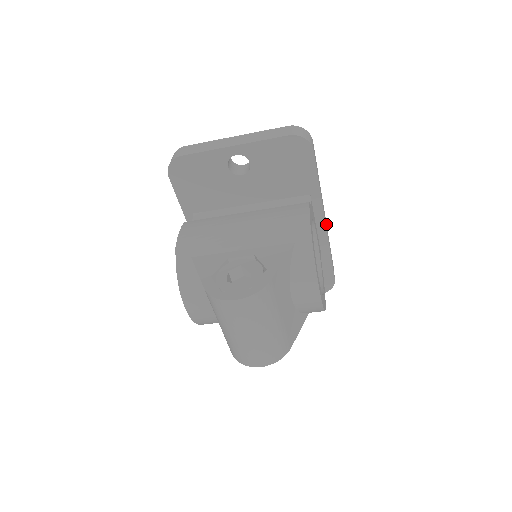
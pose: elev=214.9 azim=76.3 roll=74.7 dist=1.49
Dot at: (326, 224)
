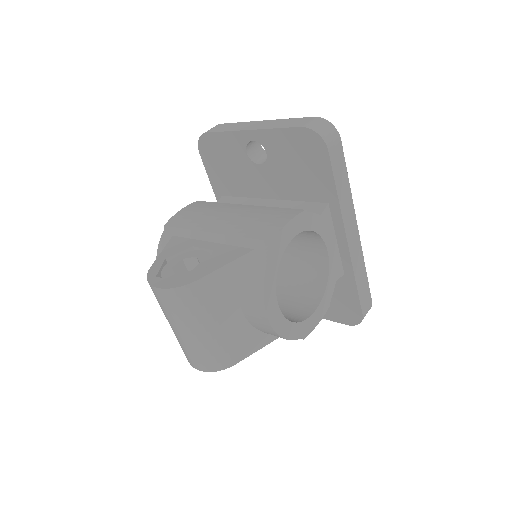
Dot at: (358, 245)
